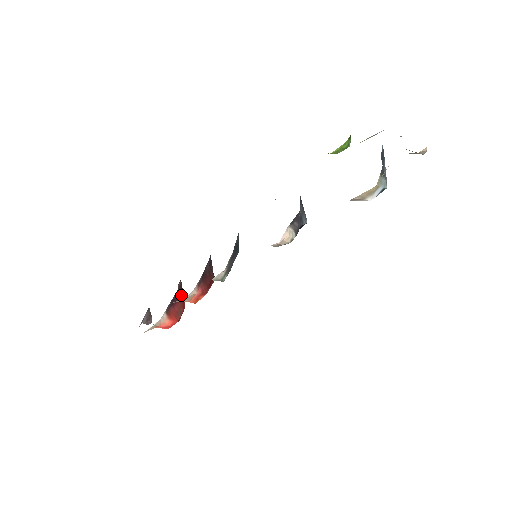
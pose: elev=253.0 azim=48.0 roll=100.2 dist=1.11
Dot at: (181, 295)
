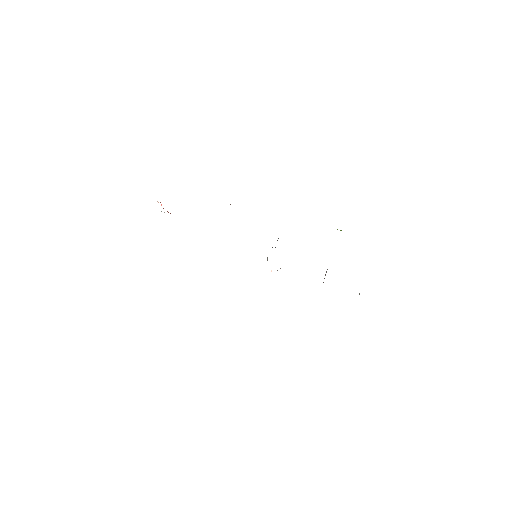
Dot at: occluded
